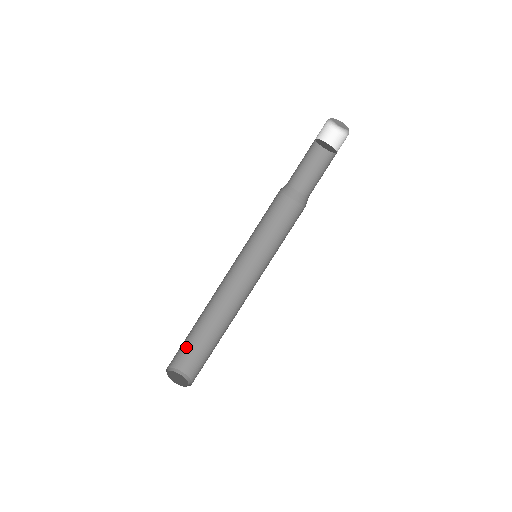
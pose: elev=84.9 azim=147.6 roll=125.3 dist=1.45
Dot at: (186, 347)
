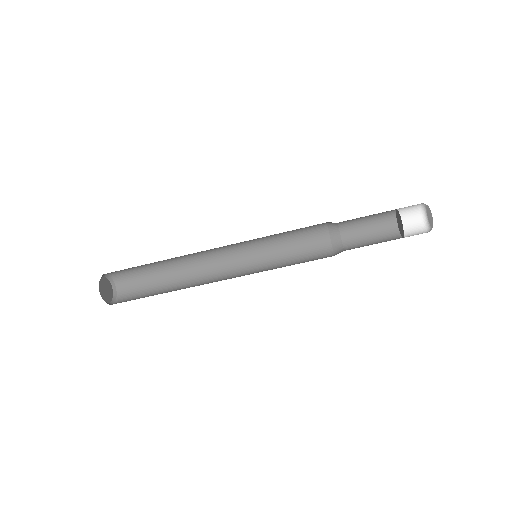
Dot at: (133, 269)
